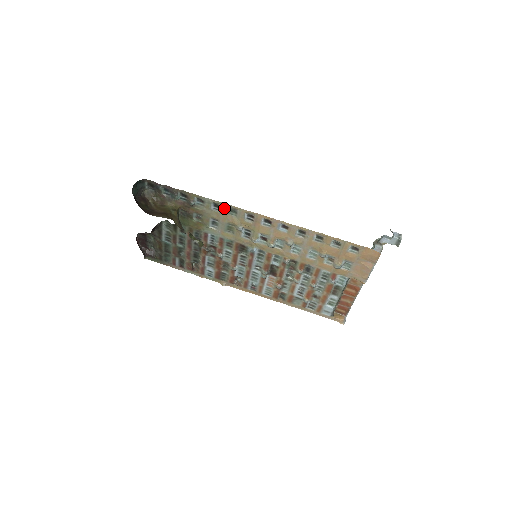
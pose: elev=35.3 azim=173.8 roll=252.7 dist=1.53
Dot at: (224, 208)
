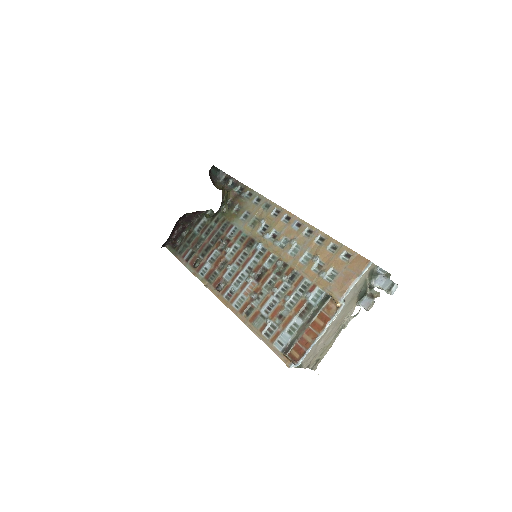
Dot at: (262, 202)
